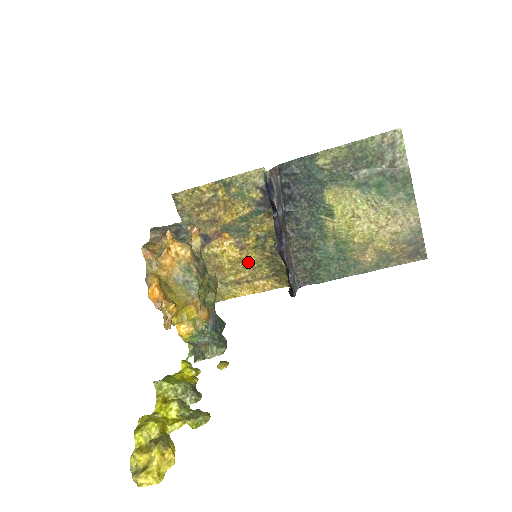
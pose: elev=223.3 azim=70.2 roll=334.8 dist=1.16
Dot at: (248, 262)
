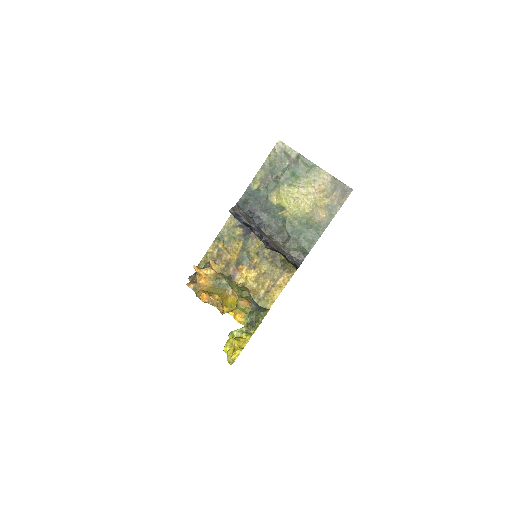
Dot at: (264, 273)
